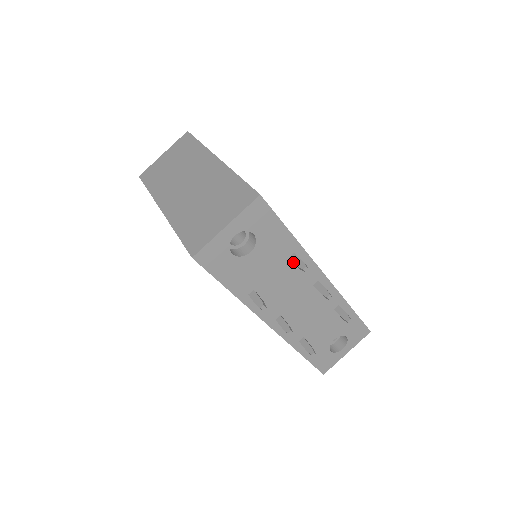
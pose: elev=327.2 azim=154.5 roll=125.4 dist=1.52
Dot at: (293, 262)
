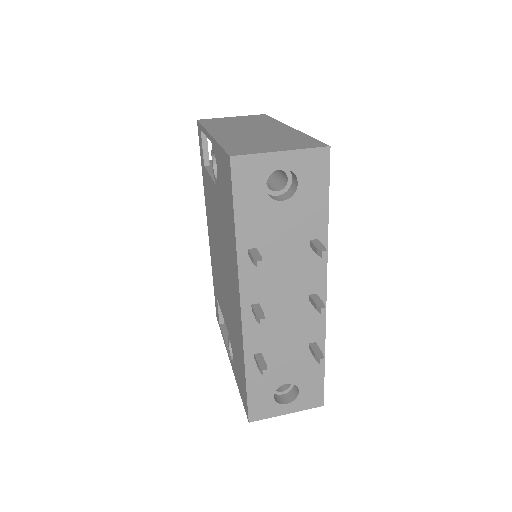
Dot at: (311, 247)
